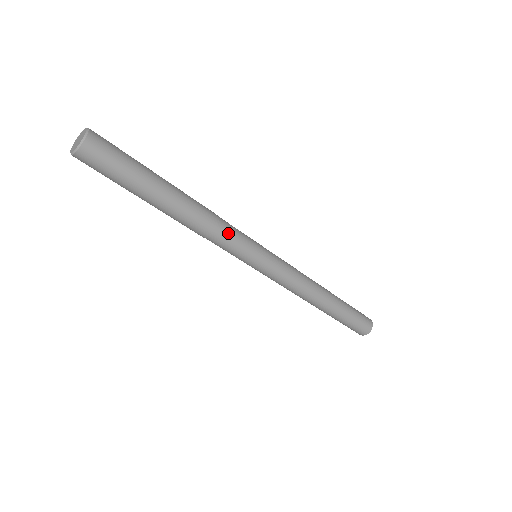
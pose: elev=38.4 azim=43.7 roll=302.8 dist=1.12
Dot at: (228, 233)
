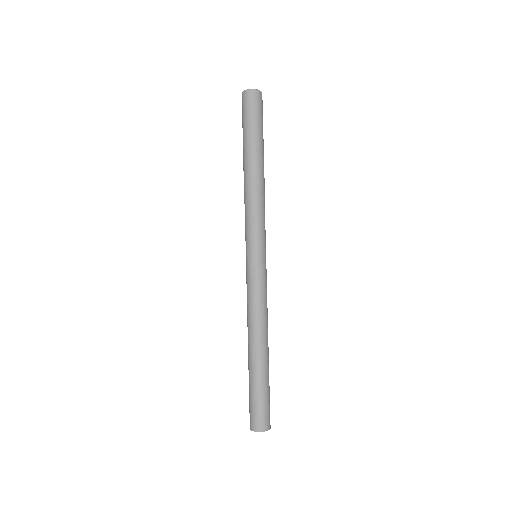
Dot at: occluded
